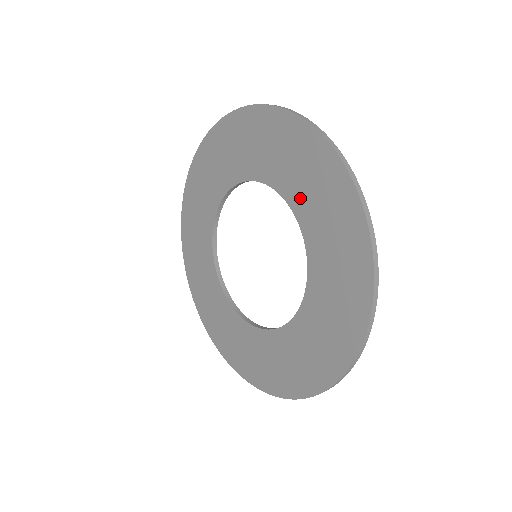
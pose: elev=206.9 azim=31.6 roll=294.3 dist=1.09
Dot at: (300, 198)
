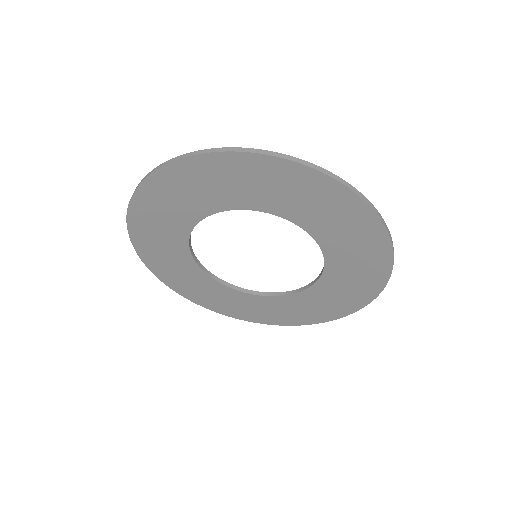
Dot at: (339, 257)
